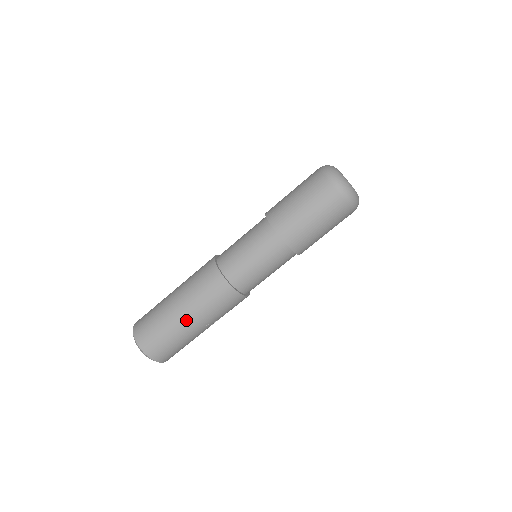
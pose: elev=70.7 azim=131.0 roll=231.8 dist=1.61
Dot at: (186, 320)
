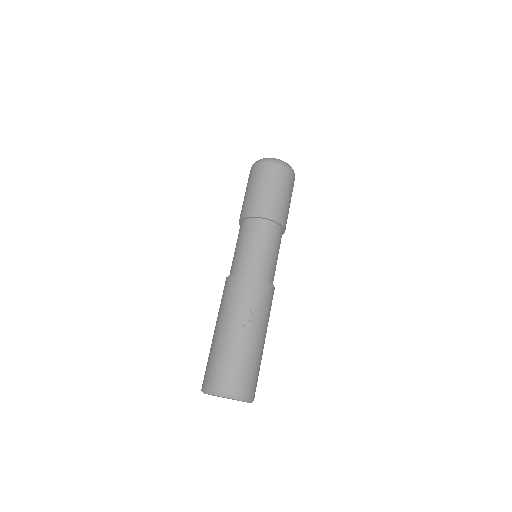
Dot at: (221, 331)
